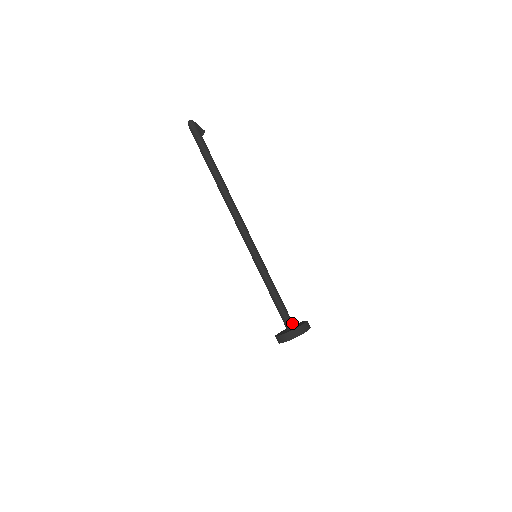
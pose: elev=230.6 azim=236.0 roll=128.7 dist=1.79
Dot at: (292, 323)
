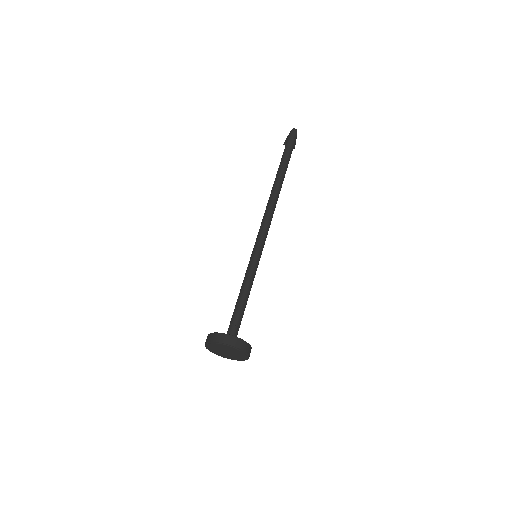
Dot at: occluded
